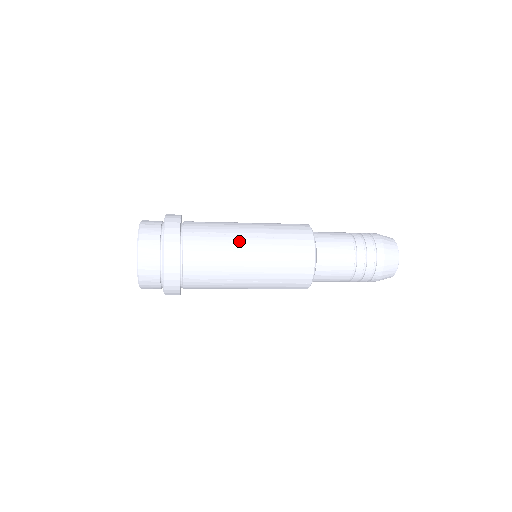
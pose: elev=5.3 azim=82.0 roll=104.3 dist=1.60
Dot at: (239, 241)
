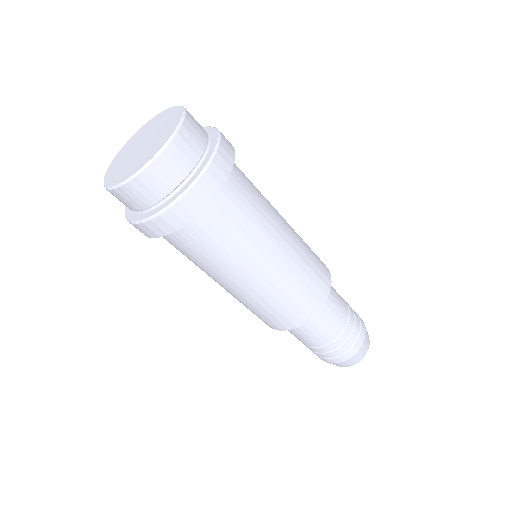
Dot at: occluded
